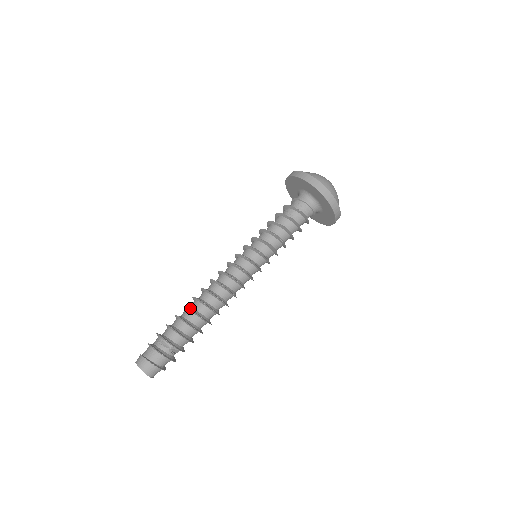
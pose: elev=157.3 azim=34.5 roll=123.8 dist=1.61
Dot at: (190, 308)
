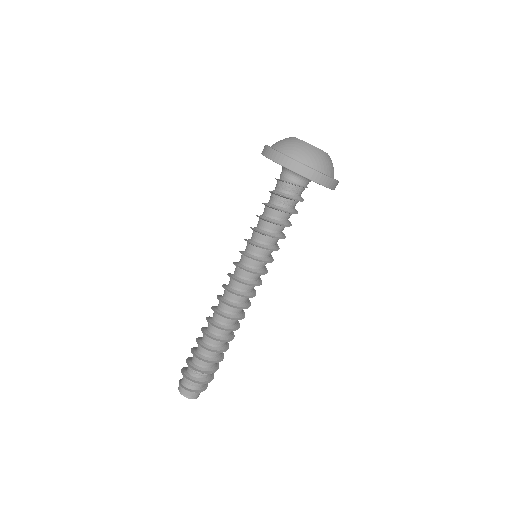
Dot at: (213, 337)
